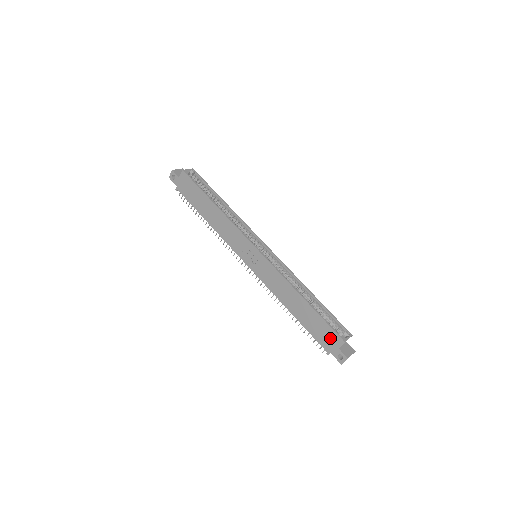
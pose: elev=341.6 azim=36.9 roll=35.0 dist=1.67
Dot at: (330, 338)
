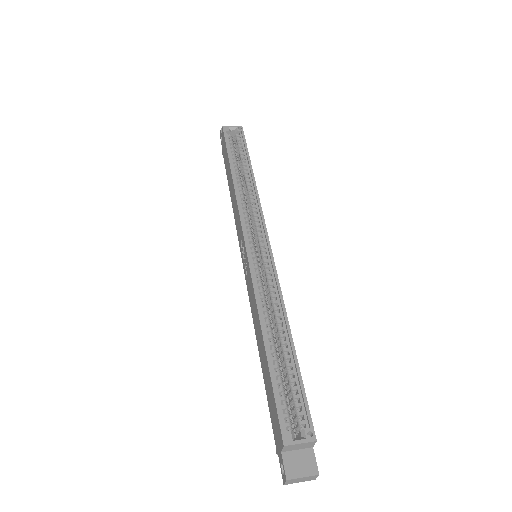
Dot at: (276, 426)
